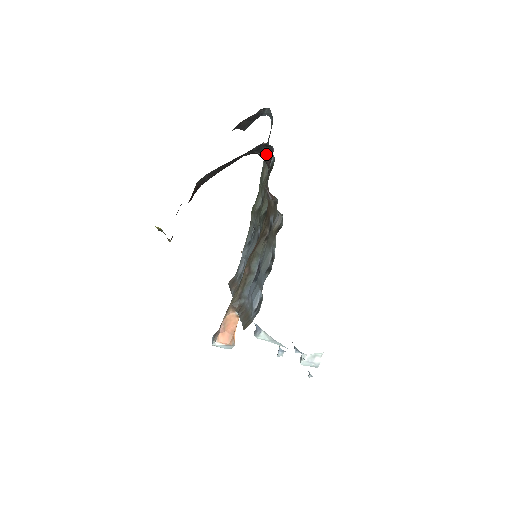
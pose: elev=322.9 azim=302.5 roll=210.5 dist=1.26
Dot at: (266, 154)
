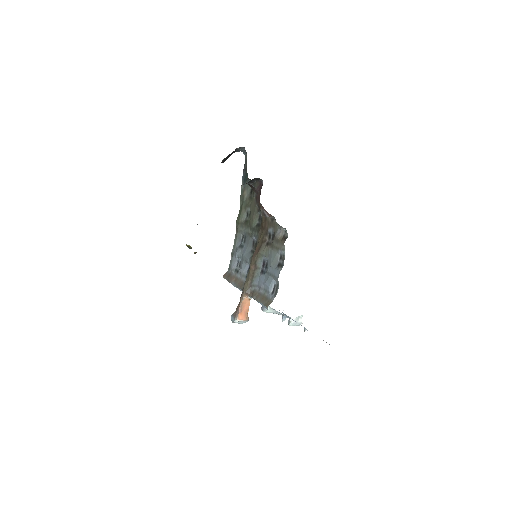
Dot at: (256, 184)
